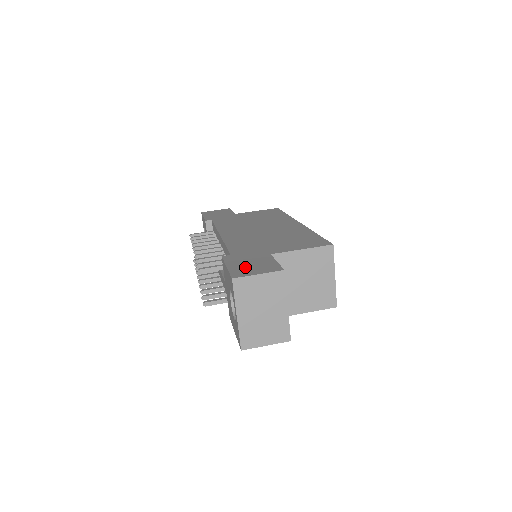
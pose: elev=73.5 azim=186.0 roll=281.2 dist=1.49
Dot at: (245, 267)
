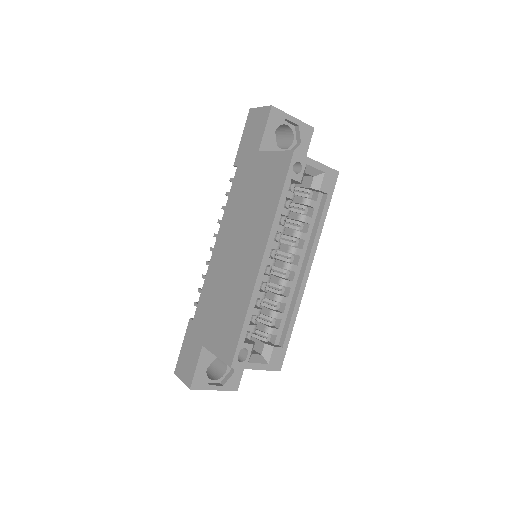
Dot at: (184, 359)
